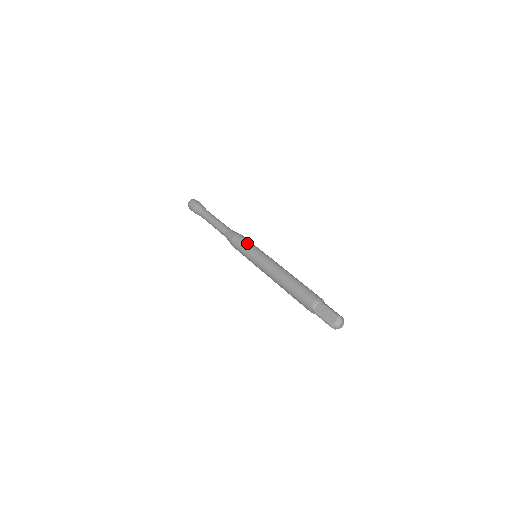
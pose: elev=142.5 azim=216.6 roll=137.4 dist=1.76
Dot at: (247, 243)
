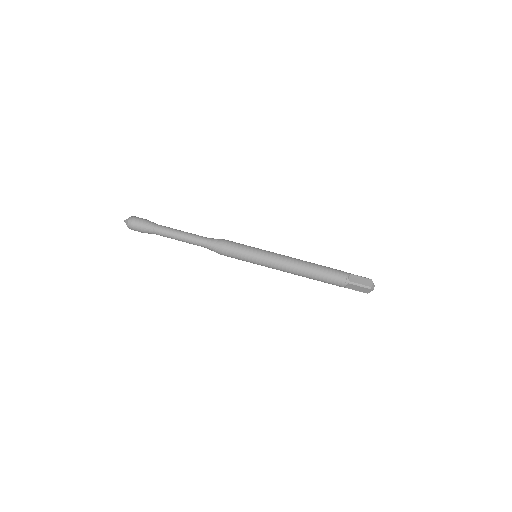
Dot at: (241, 255)
